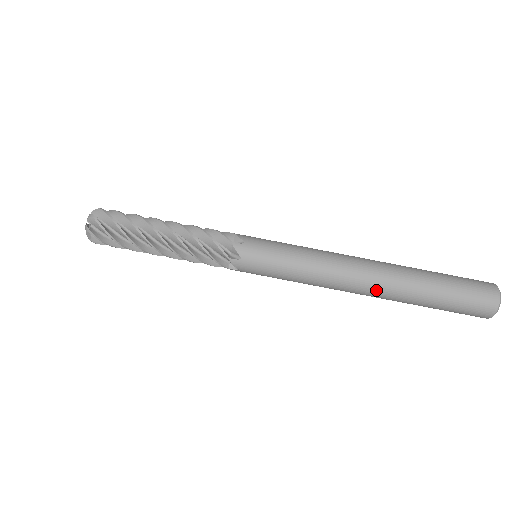
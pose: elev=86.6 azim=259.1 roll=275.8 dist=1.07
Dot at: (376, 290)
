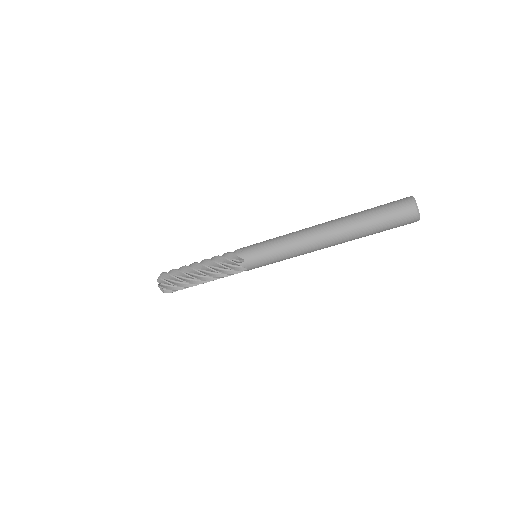
Dot at: (332, 239)
